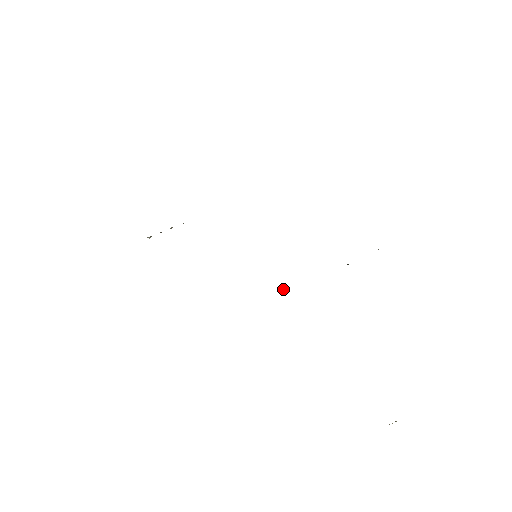
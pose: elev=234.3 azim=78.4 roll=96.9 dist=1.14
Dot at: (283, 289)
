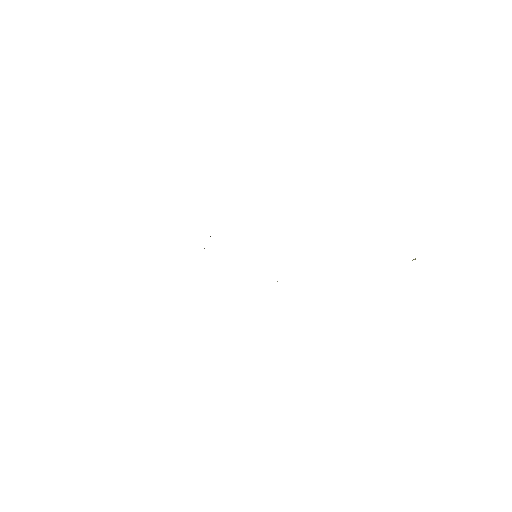
Dot at: occluded
